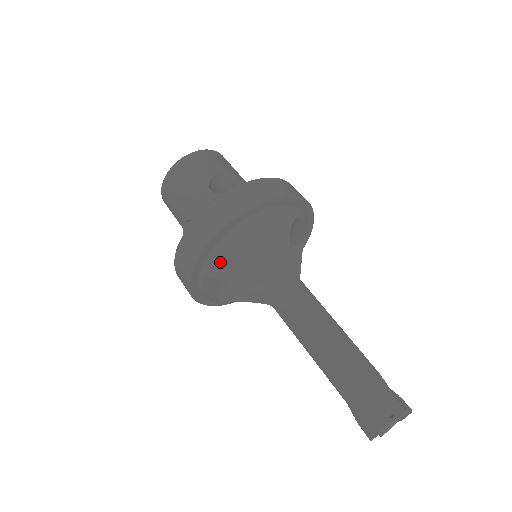
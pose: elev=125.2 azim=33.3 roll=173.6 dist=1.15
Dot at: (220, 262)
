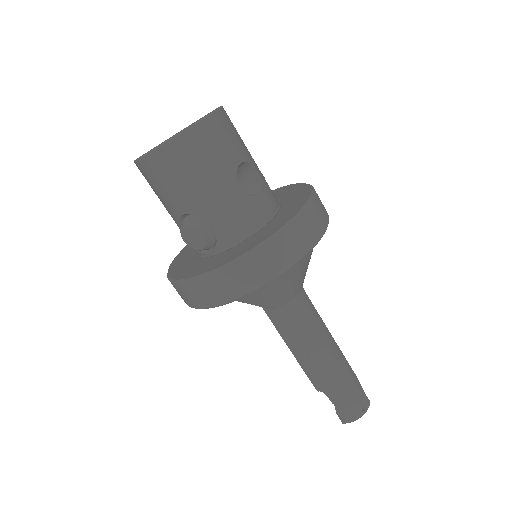
Dot at: (259, 293)
